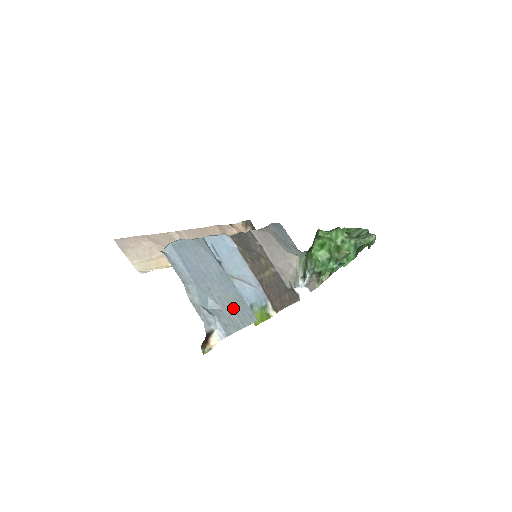
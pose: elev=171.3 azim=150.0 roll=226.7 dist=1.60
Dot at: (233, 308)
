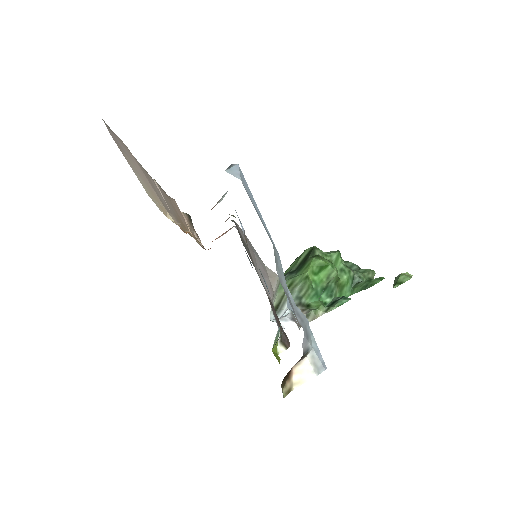
Dot at: occluded
